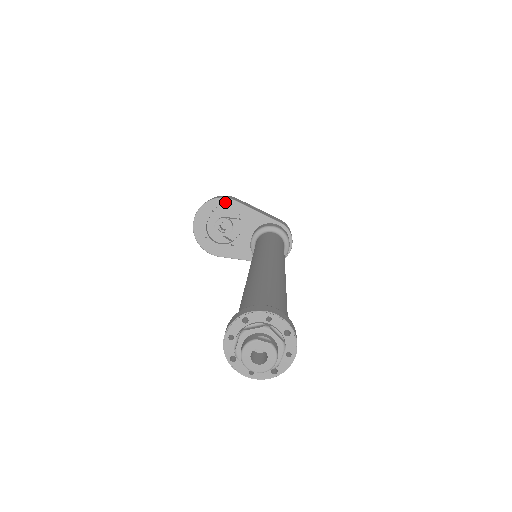
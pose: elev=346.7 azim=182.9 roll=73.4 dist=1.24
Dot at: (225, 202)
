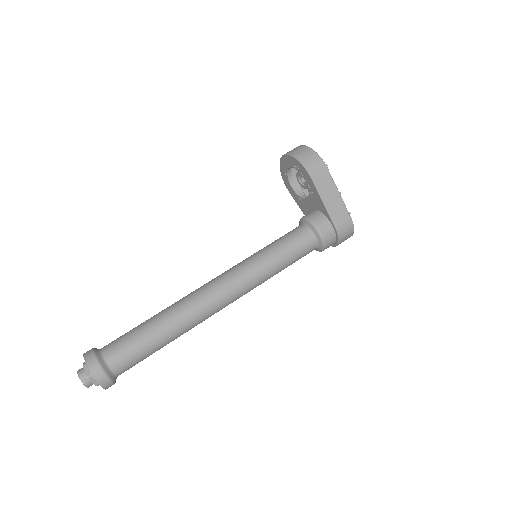
Dot at: (305, 172)
